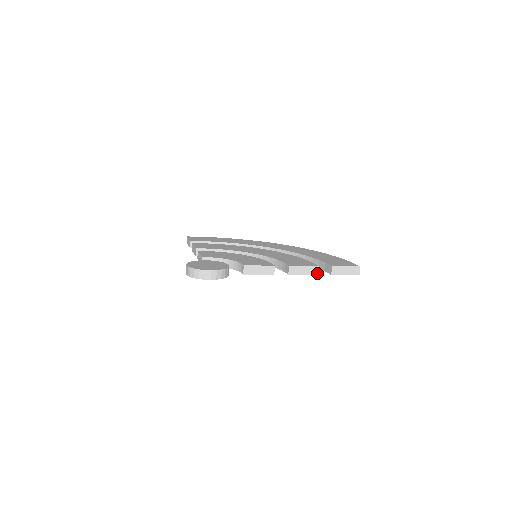
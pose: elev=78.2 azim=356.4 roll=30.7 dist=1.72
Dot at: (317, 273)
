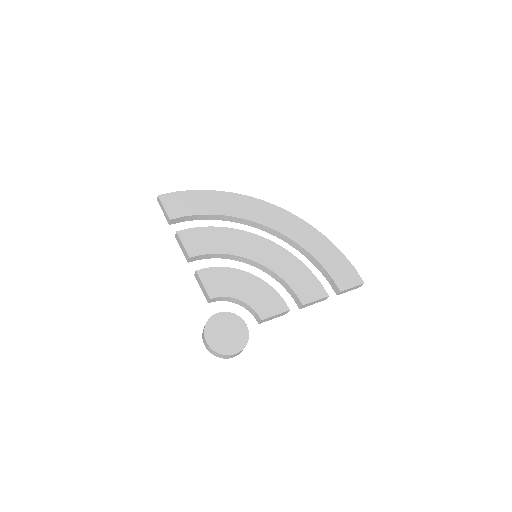
Dot at: (325, 299)
